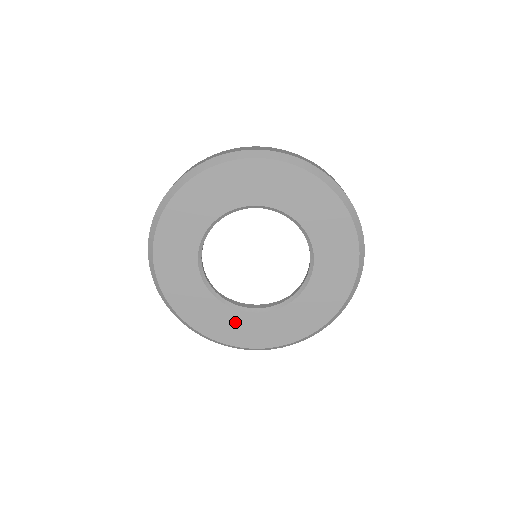
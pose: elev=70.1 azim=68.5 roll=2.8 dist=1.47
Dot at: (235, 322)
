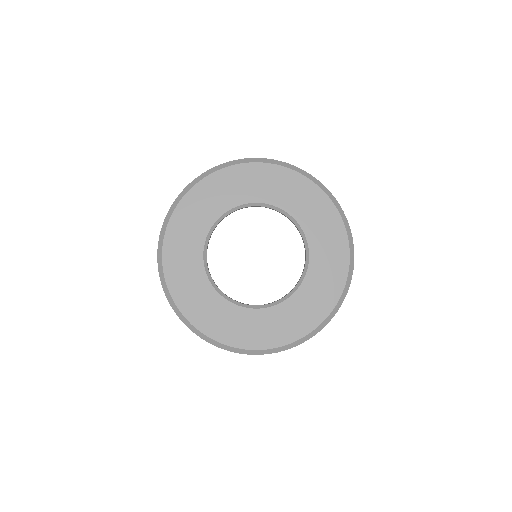
Dot at: (203, 296)
